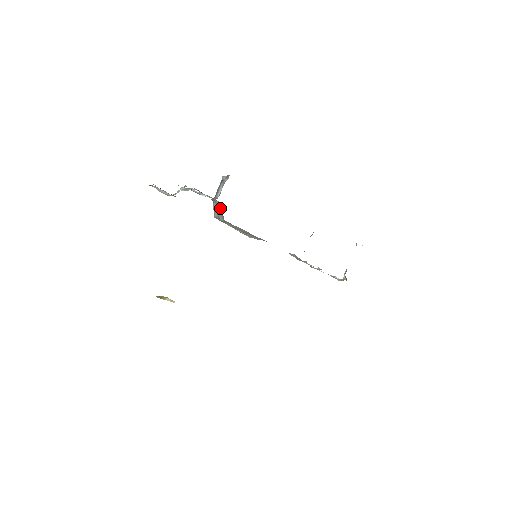
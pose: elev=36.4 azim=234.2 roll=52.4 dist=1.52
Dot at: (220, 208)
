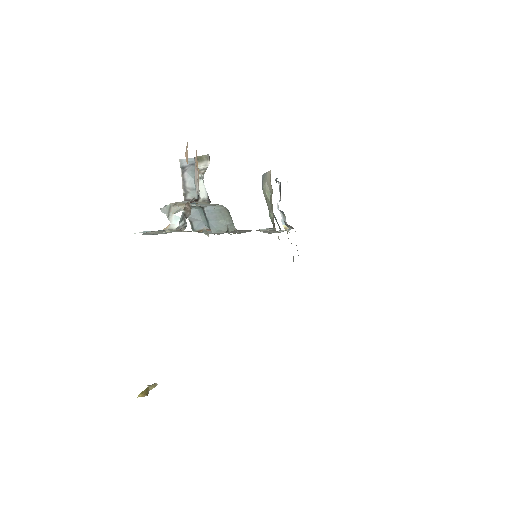
Dot at: (221, 215)
